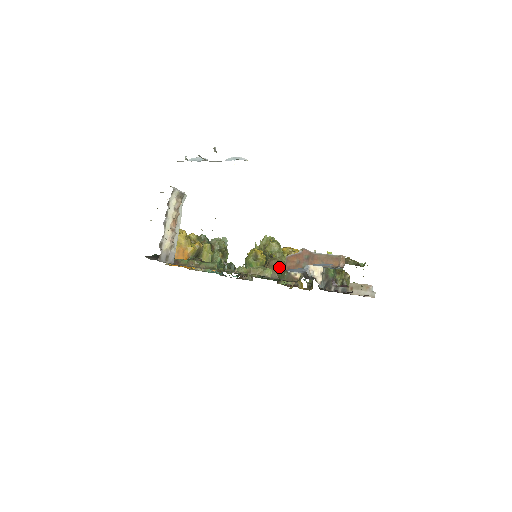
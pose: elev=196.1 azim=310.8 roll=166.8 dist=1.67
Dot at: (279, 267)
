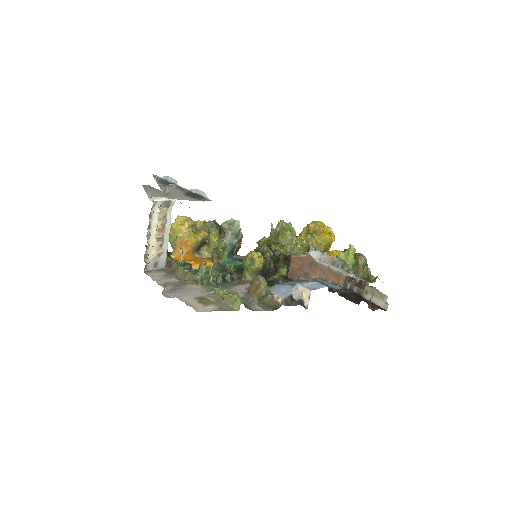
Dot at: (260, 290)
